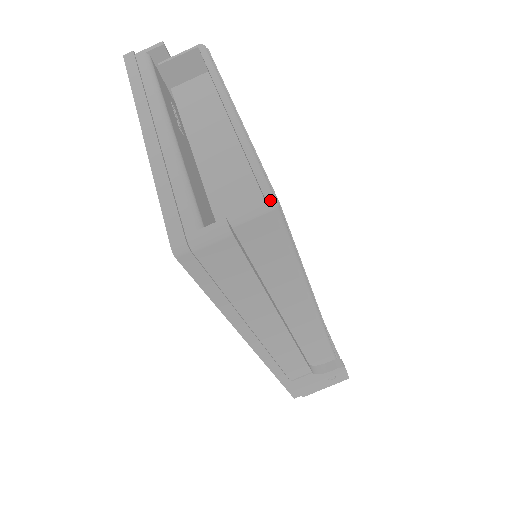
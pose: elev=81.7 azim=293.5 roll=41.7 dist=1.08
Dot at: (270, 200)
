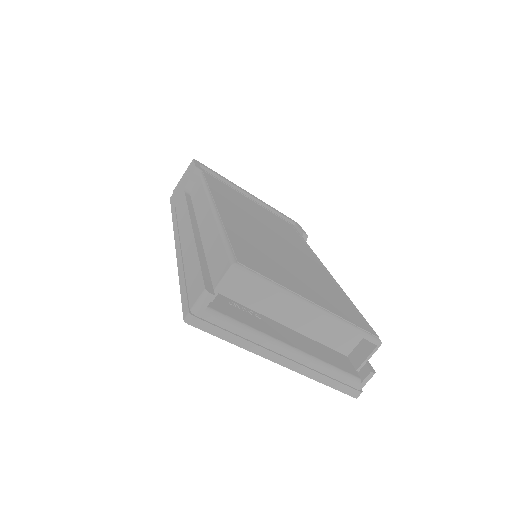
Dot at: (378, 344)
